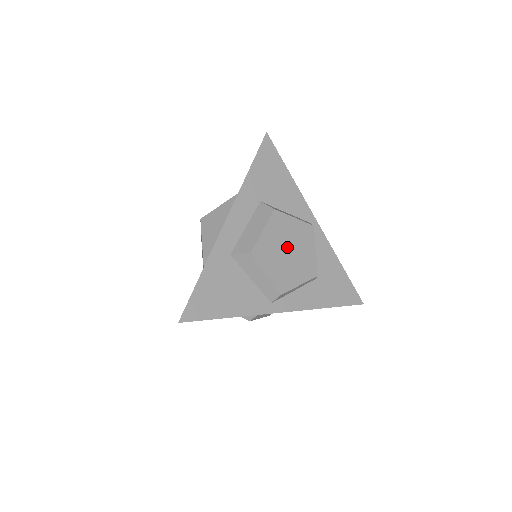
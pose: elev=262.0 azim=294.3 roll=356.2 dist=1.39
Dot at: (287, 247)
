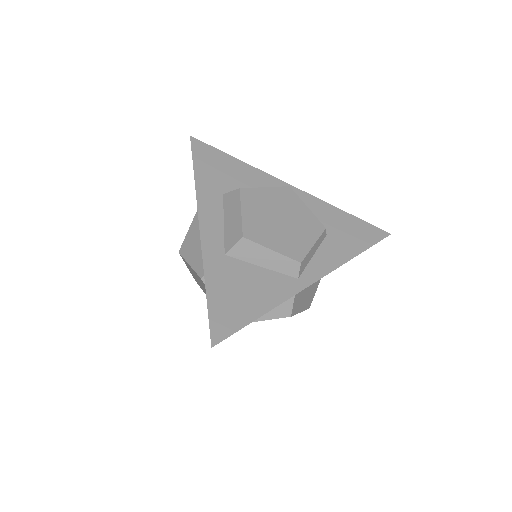
Dot at: (276, 216)
